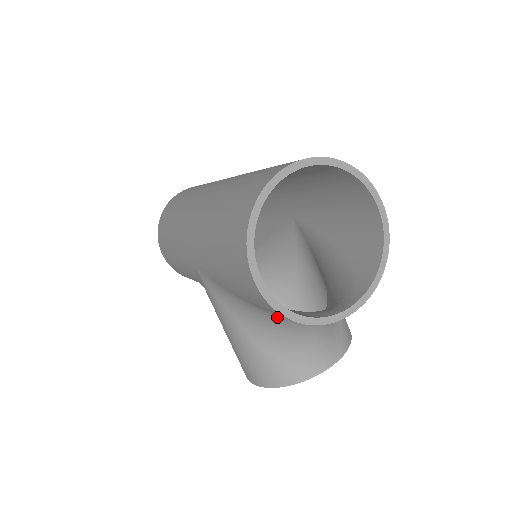
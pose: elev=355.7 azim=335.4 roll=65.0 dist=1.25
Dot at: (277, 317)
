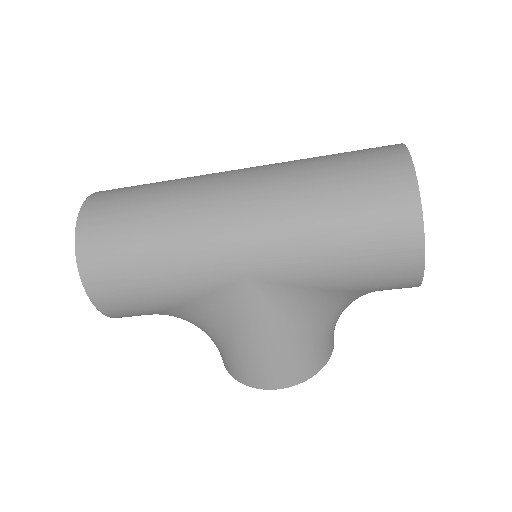
Dot at: (349, 299)
